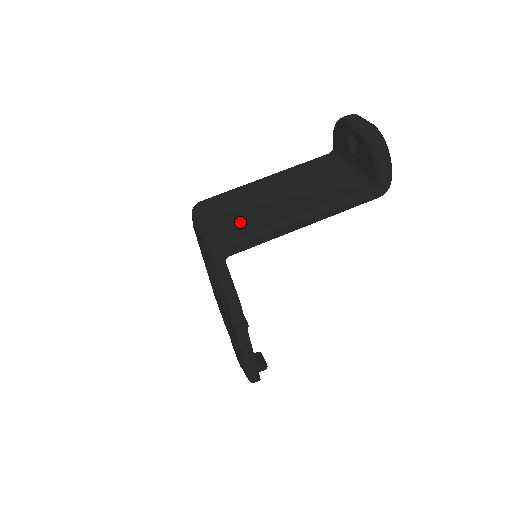
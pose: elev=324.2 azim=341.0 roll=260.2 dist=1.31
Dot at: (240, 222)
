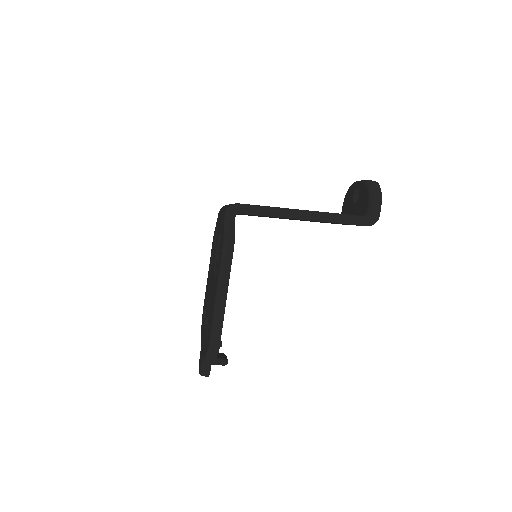
Dot at: occluded
